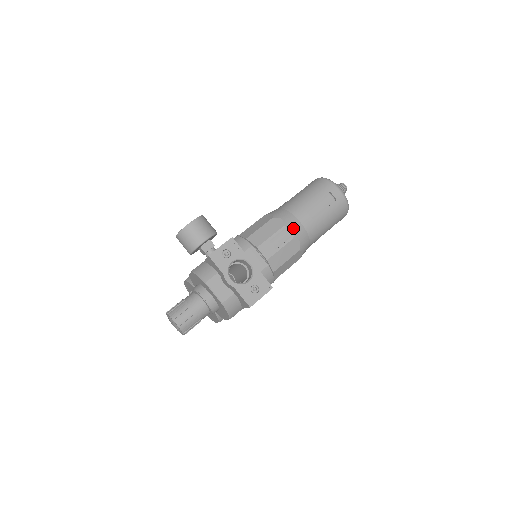
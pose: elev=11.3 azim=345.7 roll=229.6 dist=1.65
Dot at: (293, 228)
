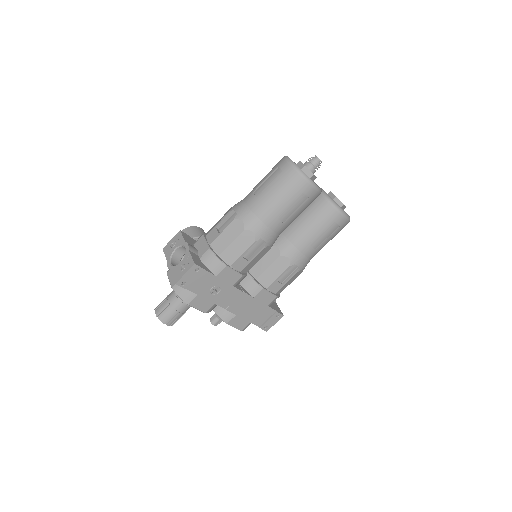
Dot at: (236, 210)
